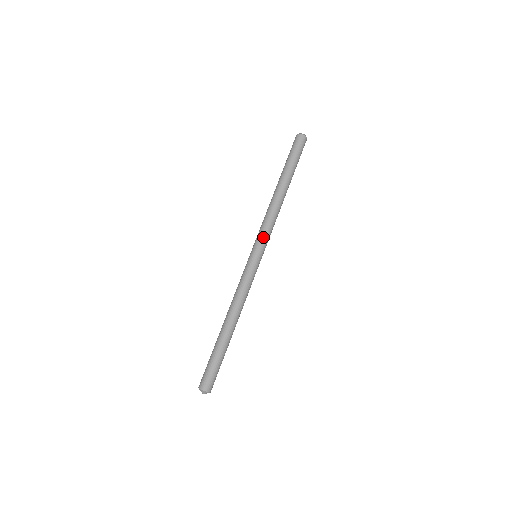
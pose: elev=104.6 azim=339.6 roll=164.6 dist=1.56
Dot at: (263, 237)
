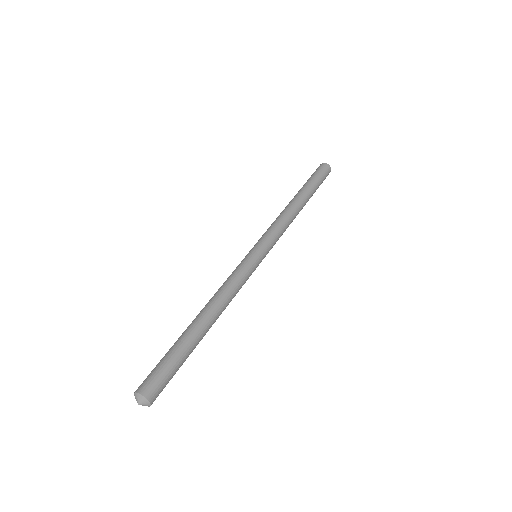
Dot at: (272, 239)
